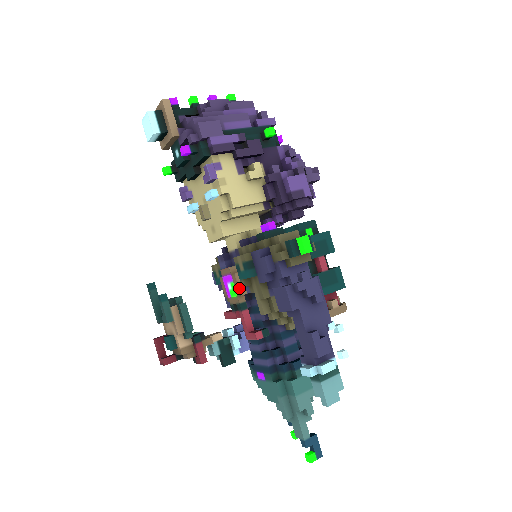
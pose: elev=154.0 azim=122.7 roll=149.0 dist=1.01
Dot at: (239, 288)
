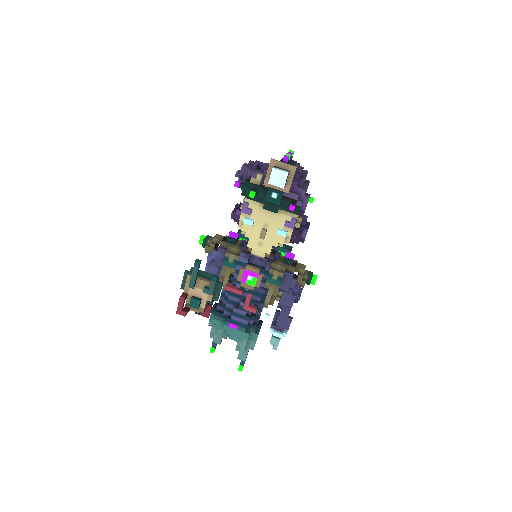
Dot at: (260, 284)
